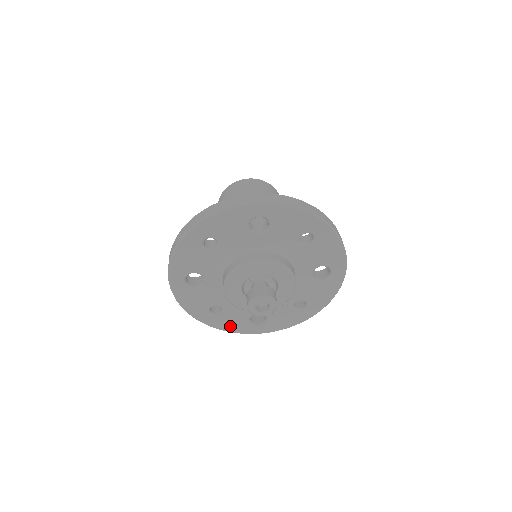
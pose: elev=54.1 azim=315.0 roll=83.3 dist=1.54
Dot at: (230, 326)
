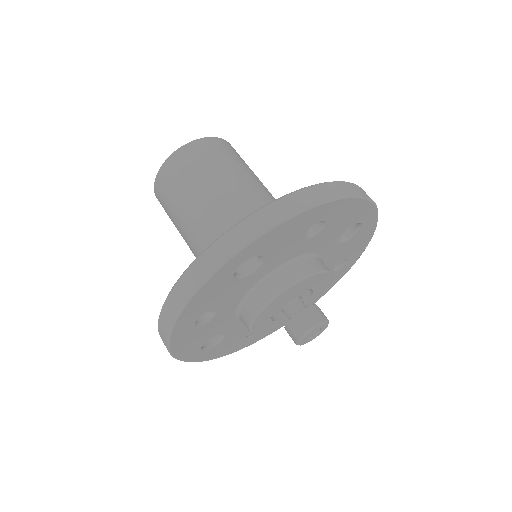
Dot at: occluded
